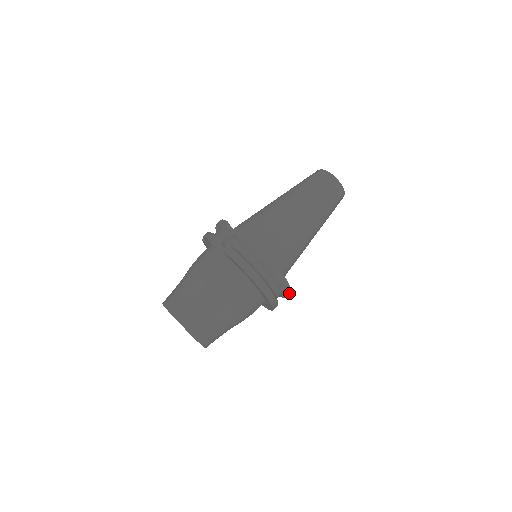
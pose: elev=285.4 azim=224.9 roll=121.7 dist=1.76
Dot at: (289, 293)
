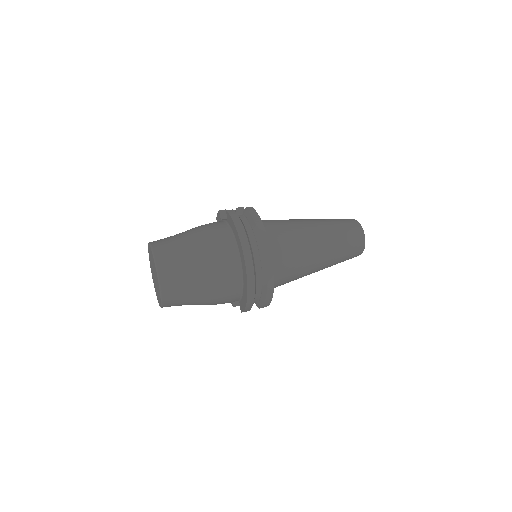
Dot at: (271, 289)
